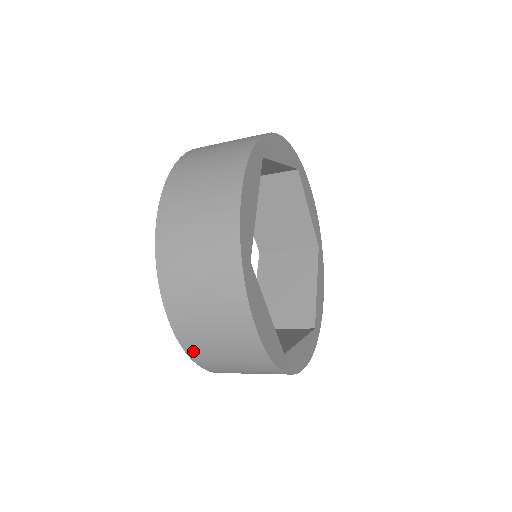
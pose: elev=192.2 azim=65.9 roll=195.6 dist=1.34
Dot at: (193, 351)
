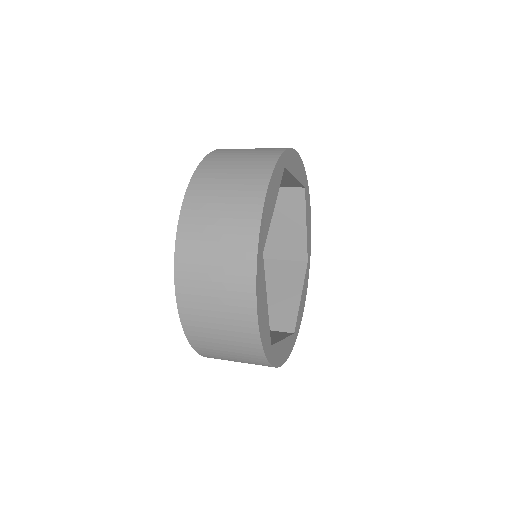
Dot at: (190, 328)
